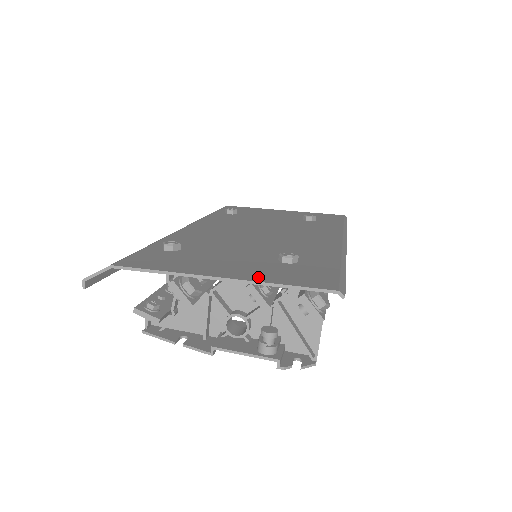
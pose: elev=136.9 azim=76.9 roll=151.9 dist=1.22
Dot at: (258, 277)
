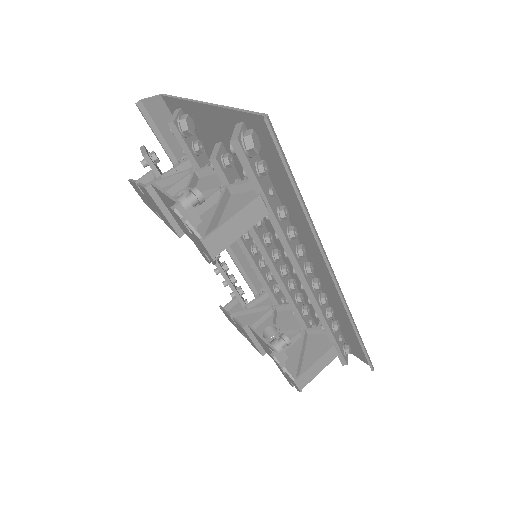
Dot at: (228, 116)
